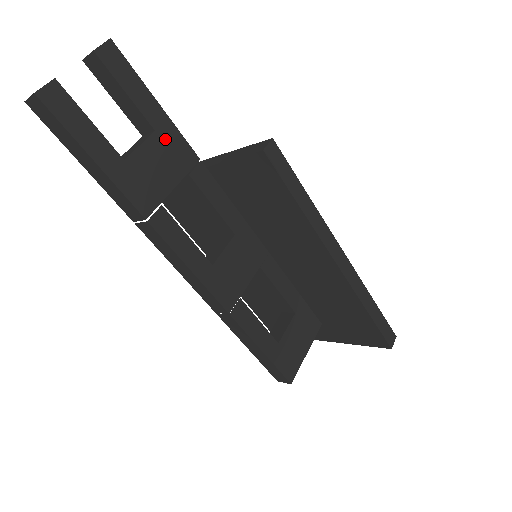
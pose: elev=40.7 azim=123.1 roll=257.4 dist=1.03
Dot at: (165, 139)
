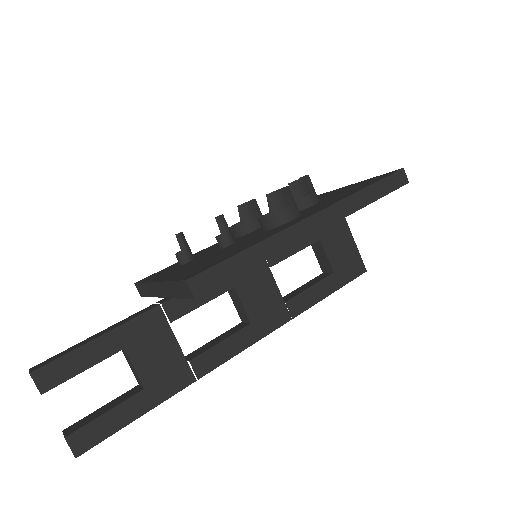
Dot at: (133, 340)
